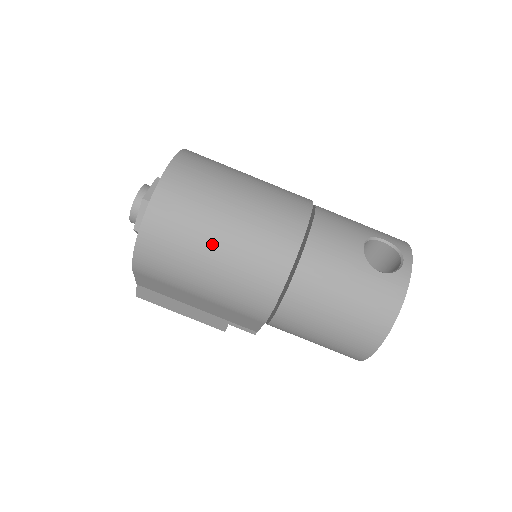
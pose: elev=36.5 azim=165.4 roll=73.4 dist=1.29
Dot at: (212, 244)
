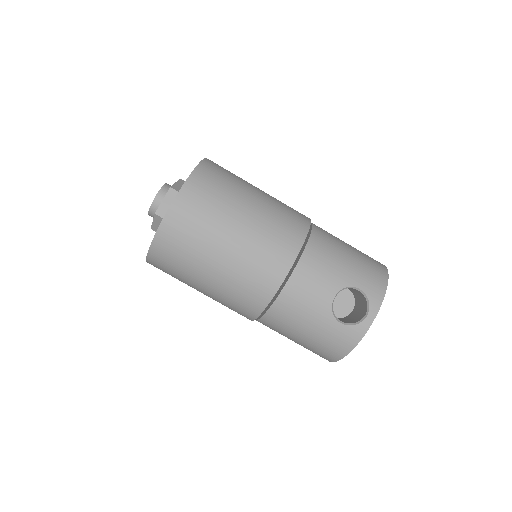
Dot at: (203, 278)
